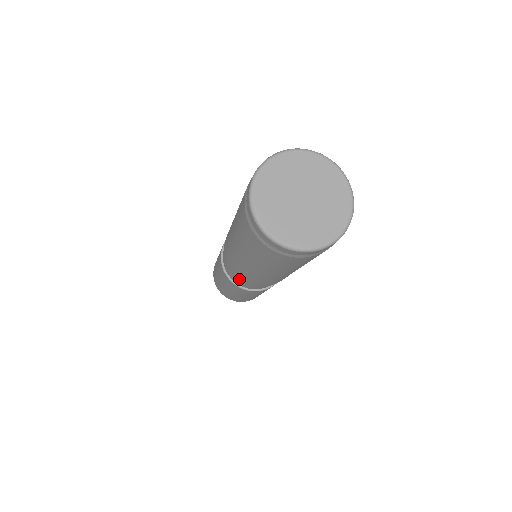
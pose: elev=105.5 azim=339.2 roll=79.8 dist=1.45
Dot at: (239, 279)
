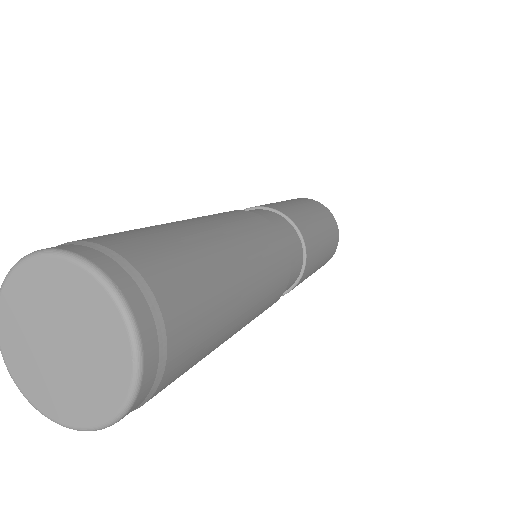
Dot at: occluded
